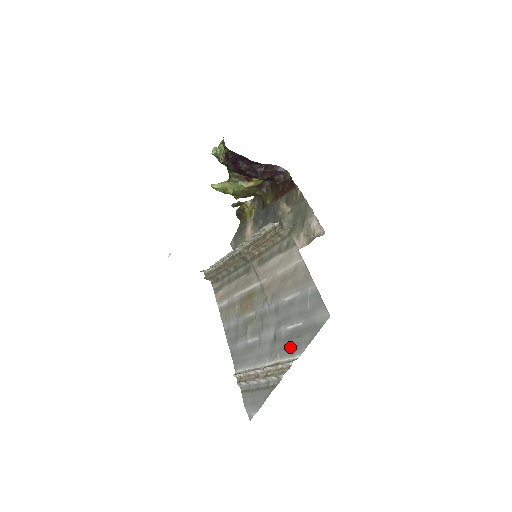
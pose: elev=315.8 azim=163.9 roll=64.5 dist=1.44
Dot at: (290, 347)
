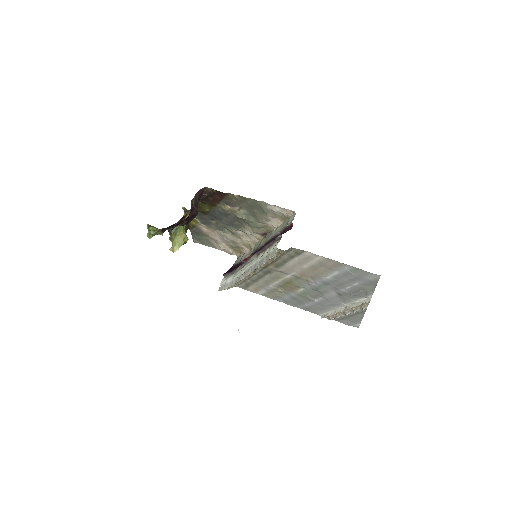
Dot at: (359, 295)
